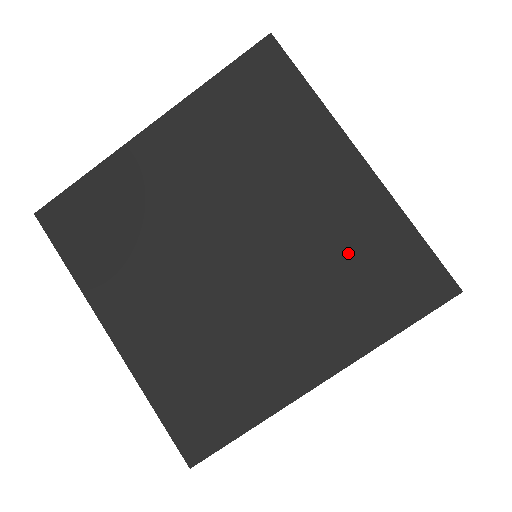
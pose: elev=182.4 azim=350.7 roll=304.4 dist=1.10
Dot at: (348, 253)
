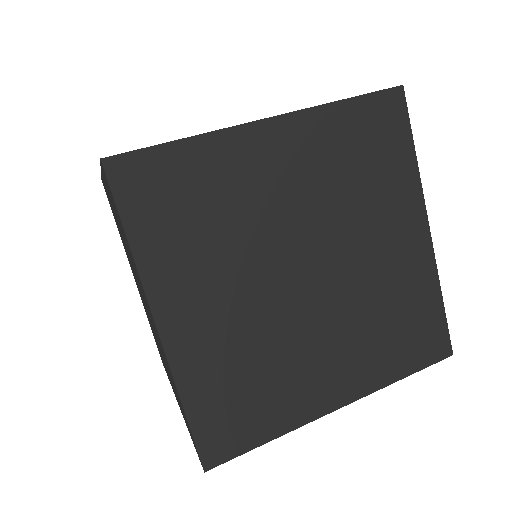
Dot at: occluded
